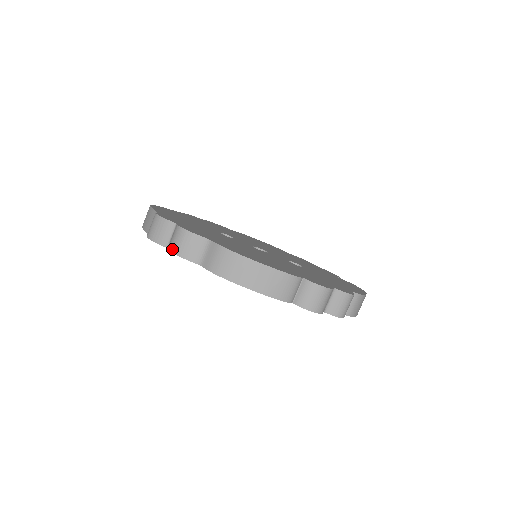
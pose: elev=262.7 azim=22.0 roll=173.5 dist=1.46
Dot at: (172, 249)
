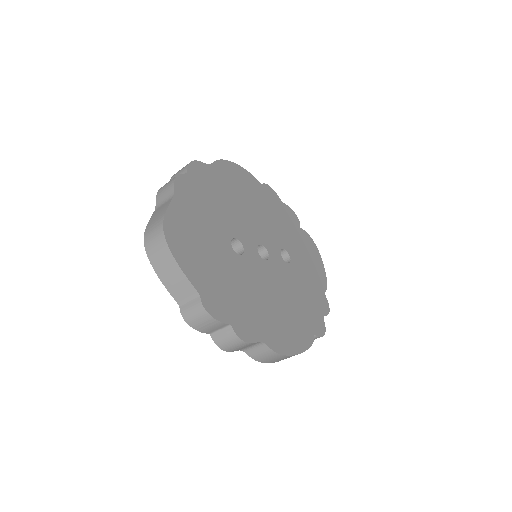
Dot at: (222, 347)
